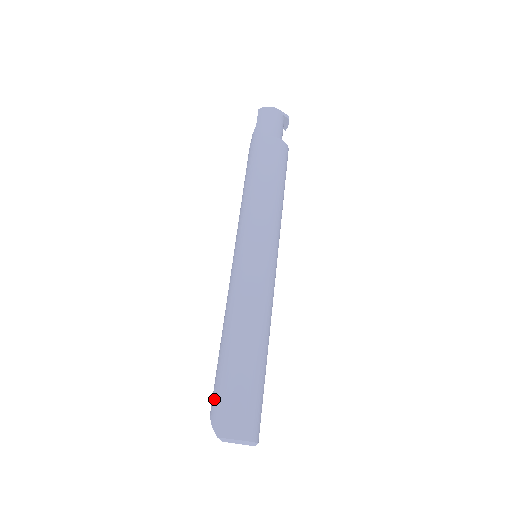
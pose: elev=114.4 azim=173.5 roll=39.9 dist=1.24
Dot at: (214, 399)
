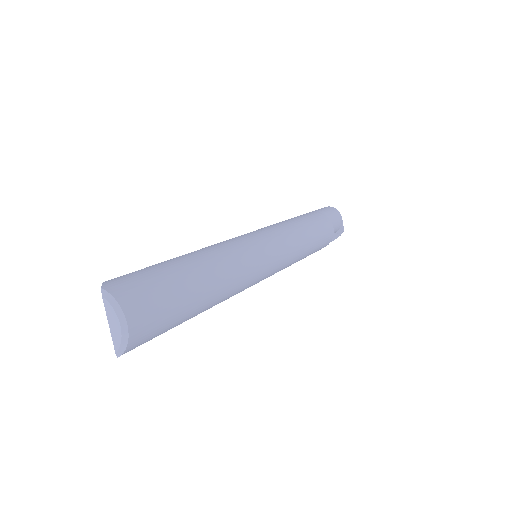
Dot at: occluded
